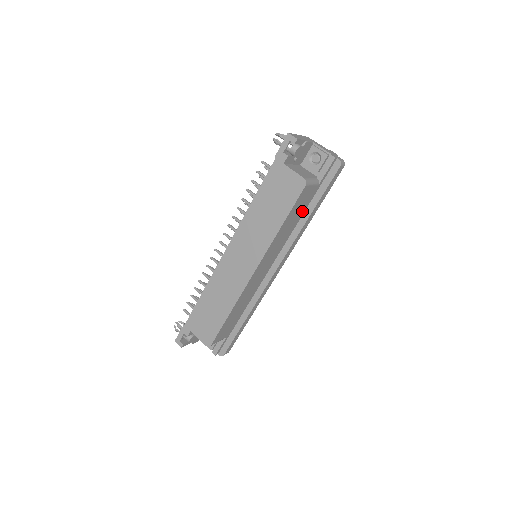
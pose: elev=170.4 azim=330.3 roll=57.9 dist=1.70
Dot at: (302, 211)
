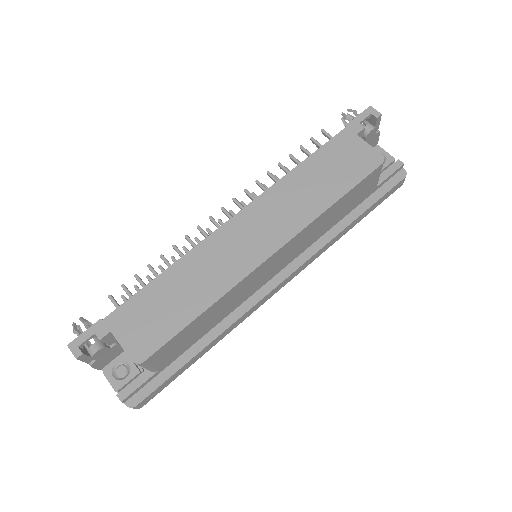
Dot at: (347, 211)
